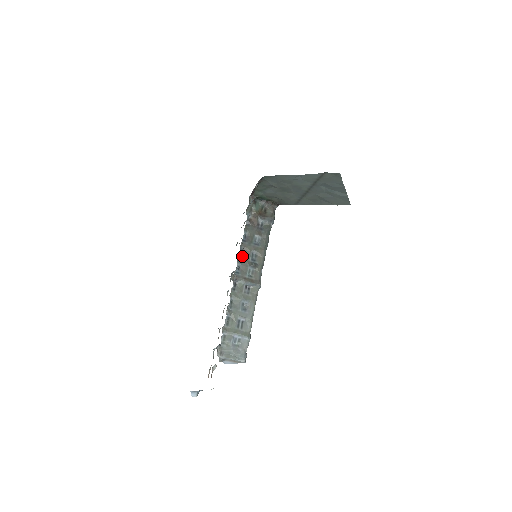
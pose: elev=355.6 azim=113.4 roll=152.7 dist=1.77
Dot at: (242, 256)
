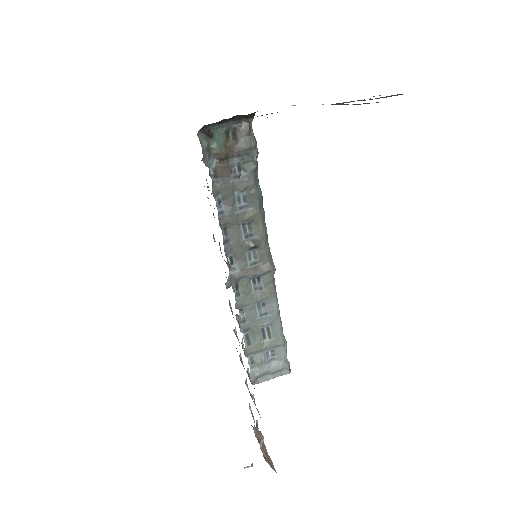
Dot at: (229, 240)
